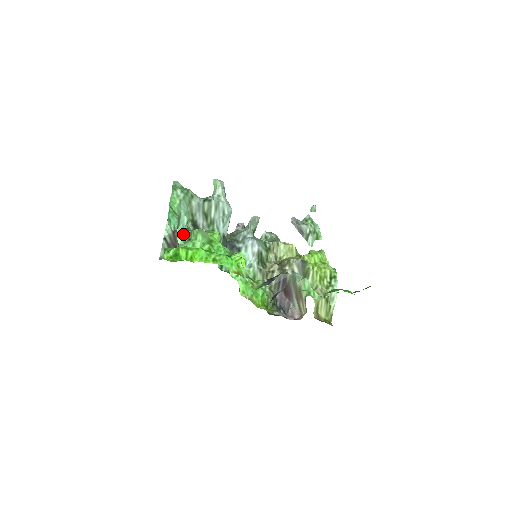
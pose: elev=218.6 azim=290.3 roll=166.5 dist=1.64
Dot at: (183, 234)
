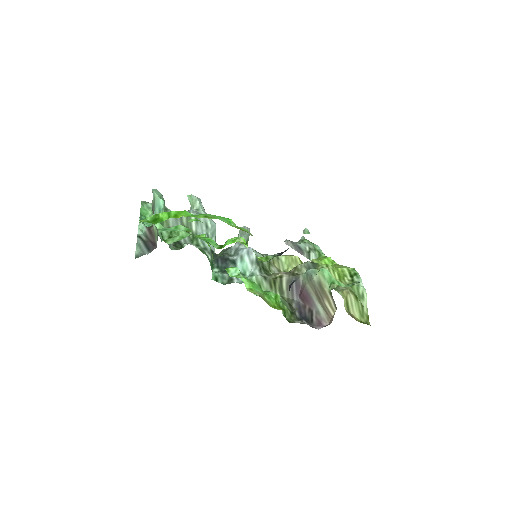
Dot at: occluded
